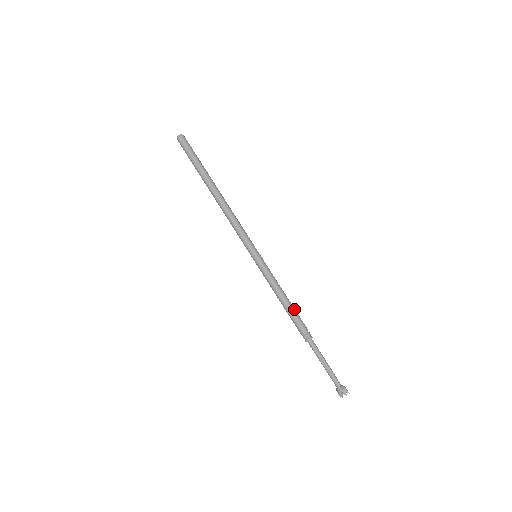
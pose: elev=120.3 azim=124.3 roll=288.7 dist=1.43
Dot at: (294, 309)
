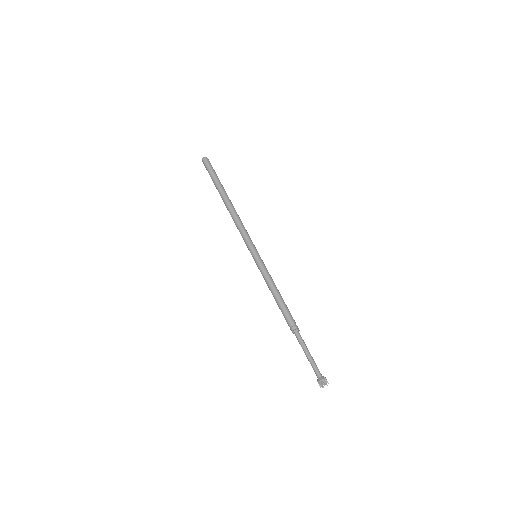
Dot at: occluded
